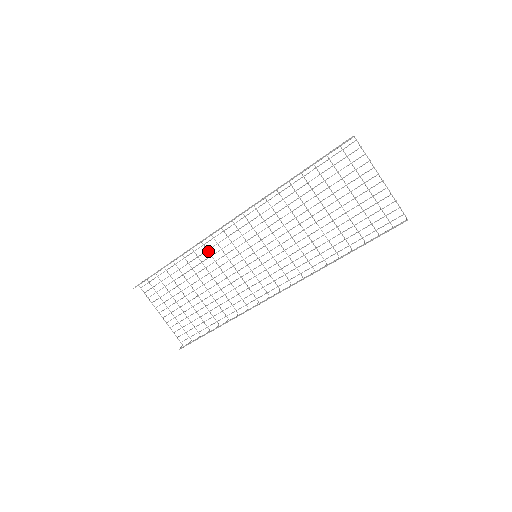
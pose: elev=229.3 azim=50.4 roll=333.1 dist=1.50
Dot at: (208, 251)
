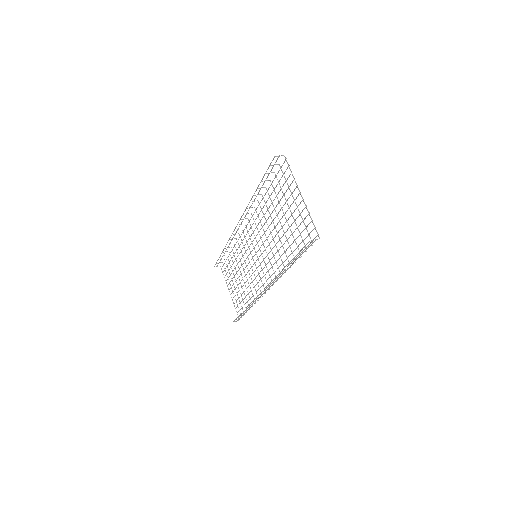
Dot at: (239, 246)
